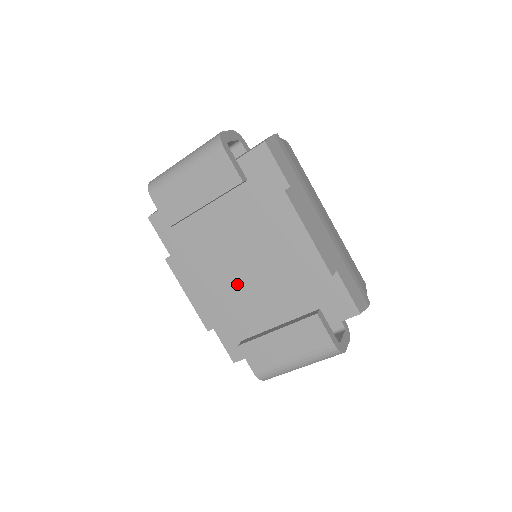
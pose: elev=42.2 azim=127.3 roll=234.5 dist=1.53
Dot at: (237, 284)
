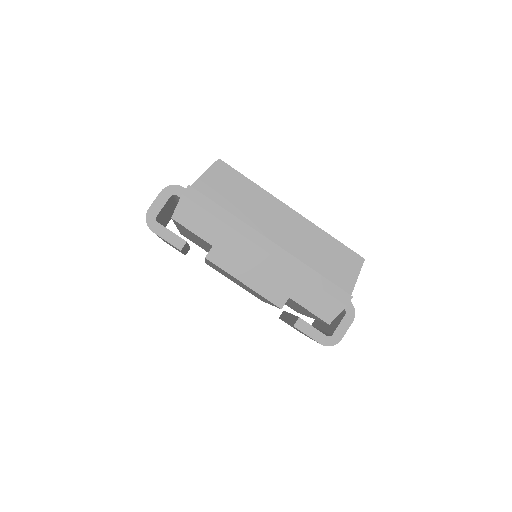
Dot at: occluded
